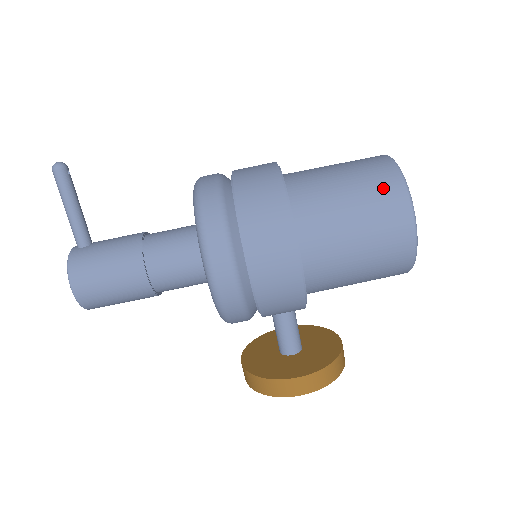
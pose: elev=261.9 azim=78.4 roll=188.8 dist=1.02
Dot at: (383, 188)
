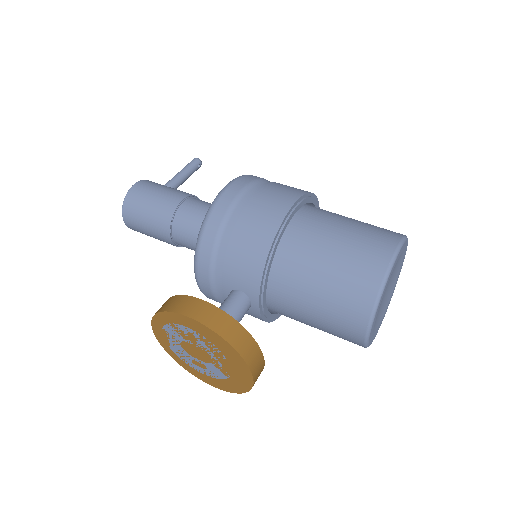
Dot at: (386, 229)
